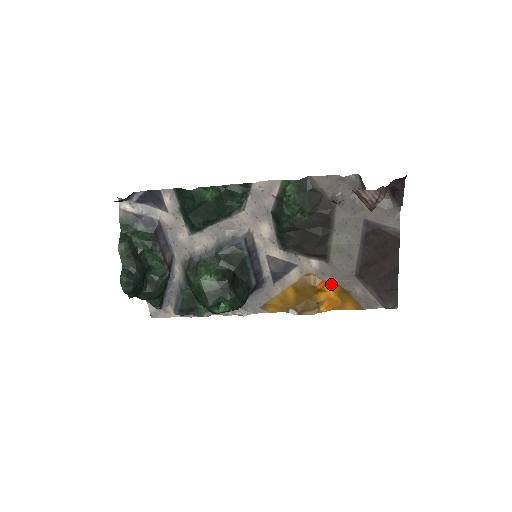
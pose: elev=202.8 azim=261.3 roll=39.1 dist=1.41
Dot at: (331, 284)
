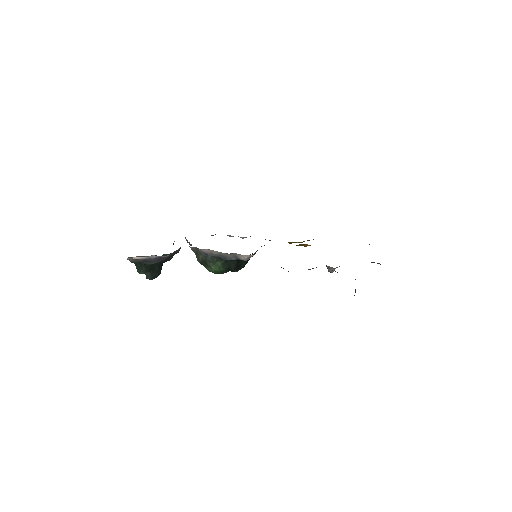
Dot at: occluded
